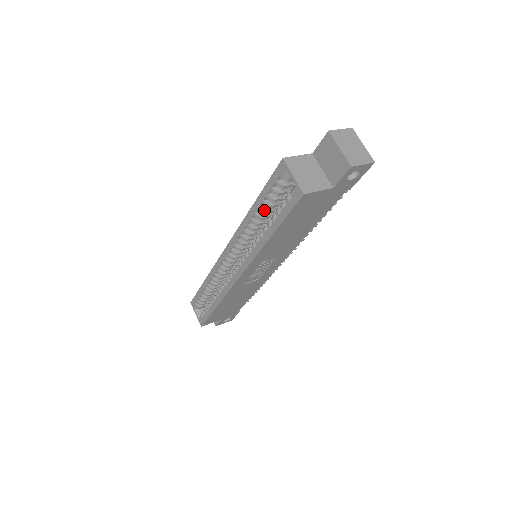
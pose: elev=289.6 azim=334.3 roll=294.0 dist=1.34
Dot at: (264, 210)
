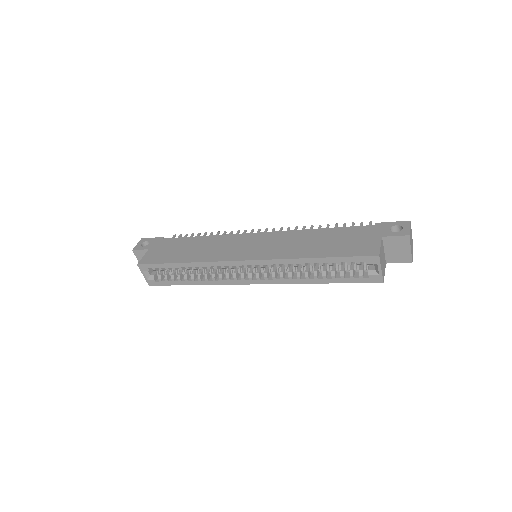
Dot at: (324, 264)
